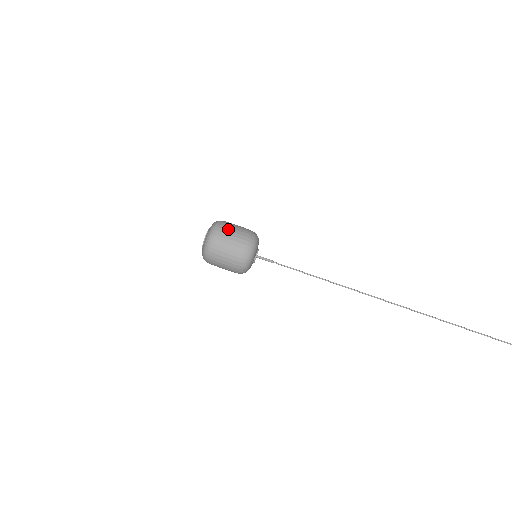
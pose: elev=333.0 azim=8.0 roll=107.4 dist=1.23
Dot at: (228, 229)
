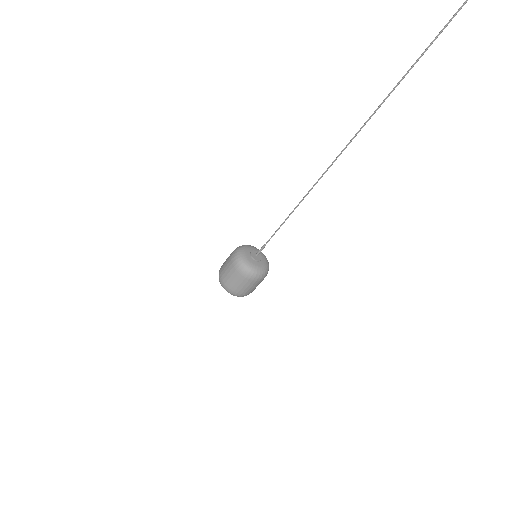
Dot at: occluded
